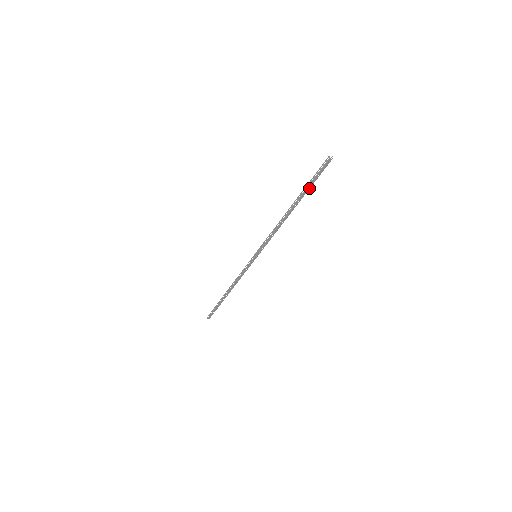
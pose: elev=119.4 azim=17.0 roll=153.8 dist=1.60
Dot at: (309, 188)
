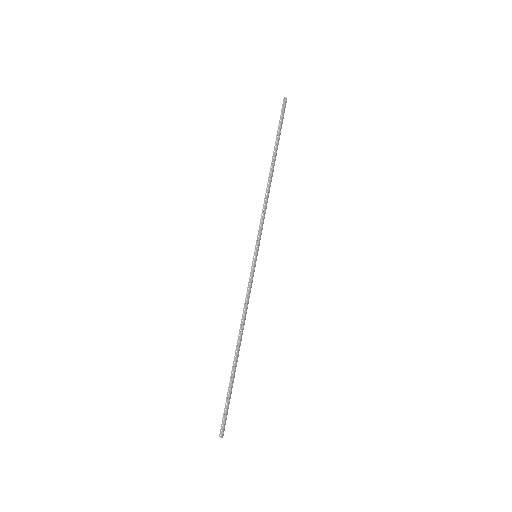
Dot at: (279, 137)
